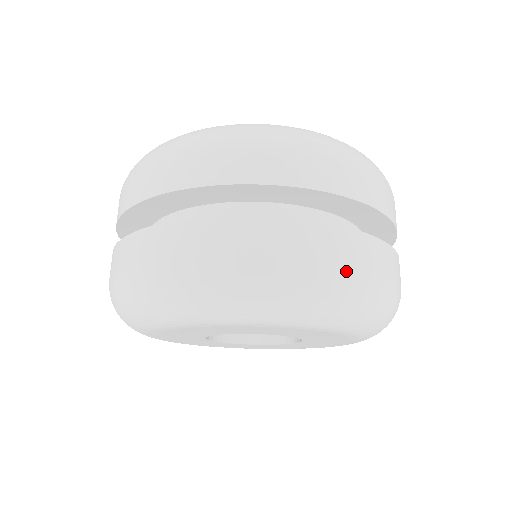
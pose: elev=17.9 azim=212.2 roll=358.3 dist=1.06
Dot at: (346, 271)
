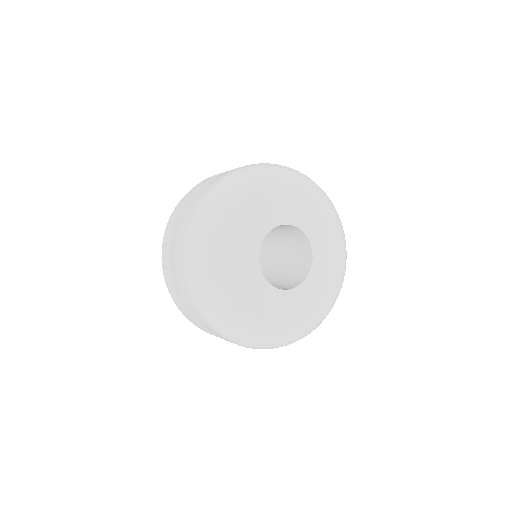
Dot at: occluded
